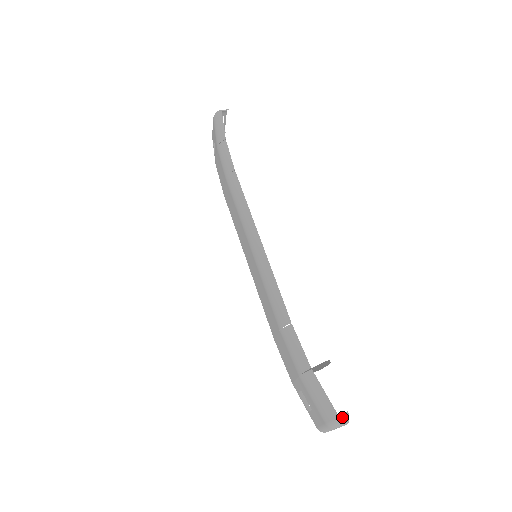
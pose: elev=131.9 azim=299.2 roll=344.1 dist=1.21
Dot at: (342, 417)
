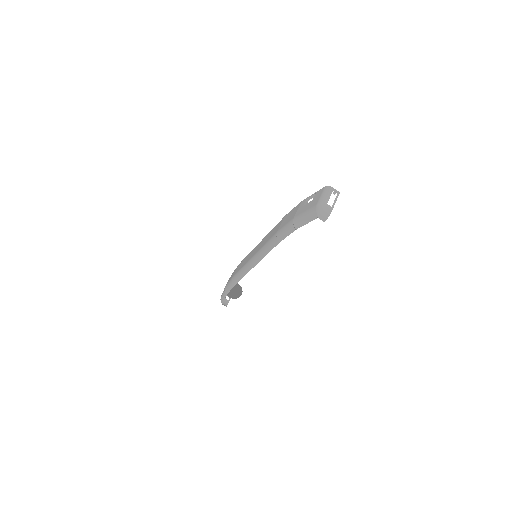
Dot at: (224, 305)
